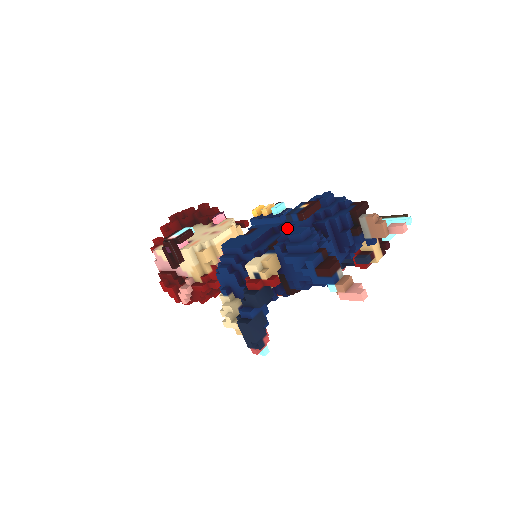
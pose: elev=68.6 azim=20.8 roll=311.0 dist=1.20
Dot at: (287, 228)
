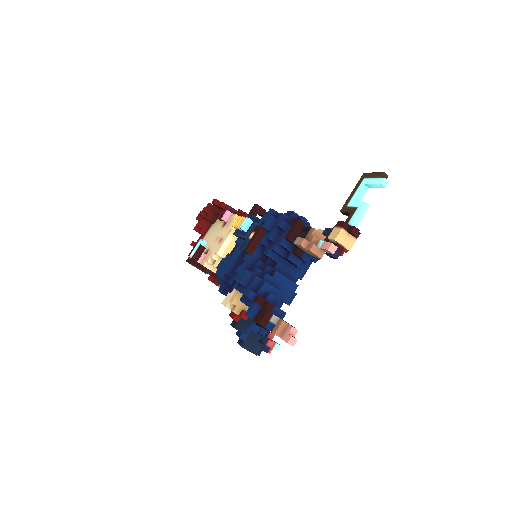
Dot at: (239, 267)
